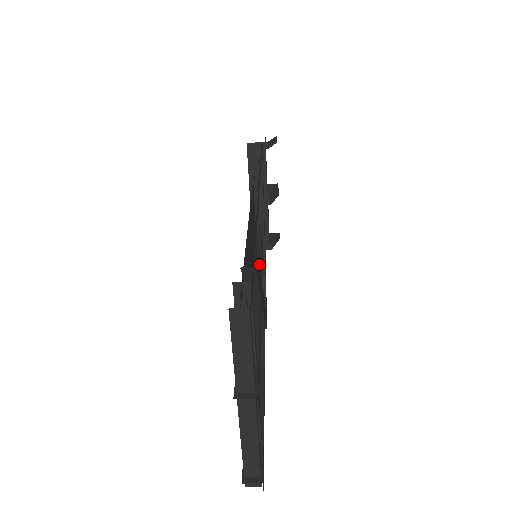
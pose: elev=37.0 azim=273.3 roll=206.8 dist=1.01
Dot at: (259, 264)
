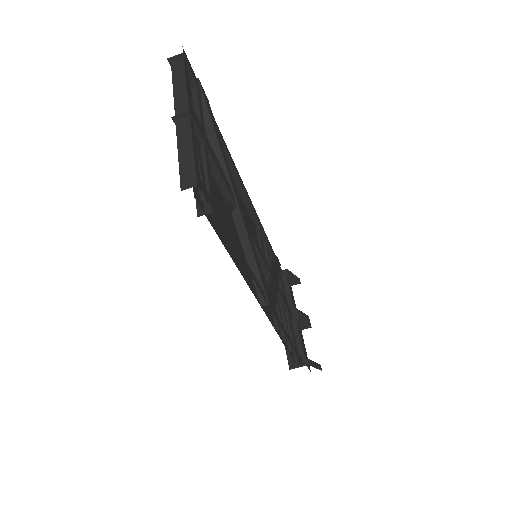
Dot at: occluded
